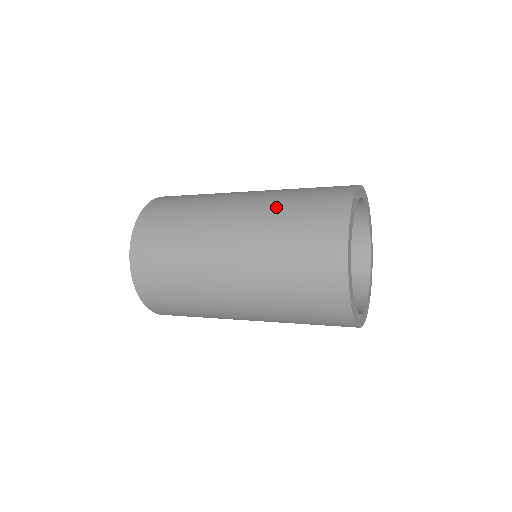
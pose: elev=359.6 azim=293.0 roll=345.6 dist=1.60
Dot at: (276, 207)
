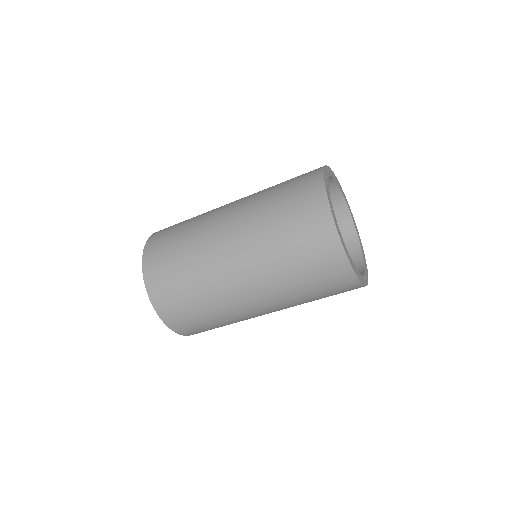
Dot at: occluded
